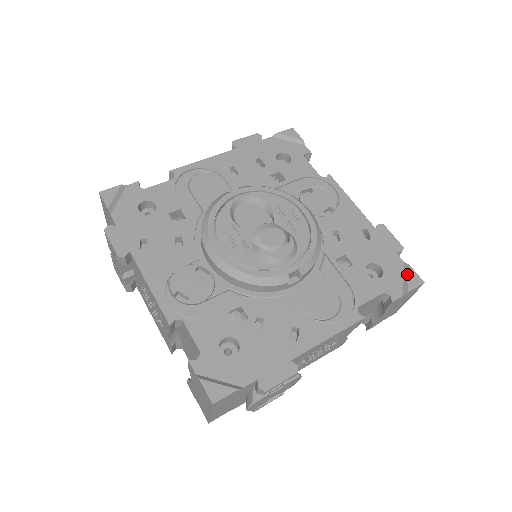
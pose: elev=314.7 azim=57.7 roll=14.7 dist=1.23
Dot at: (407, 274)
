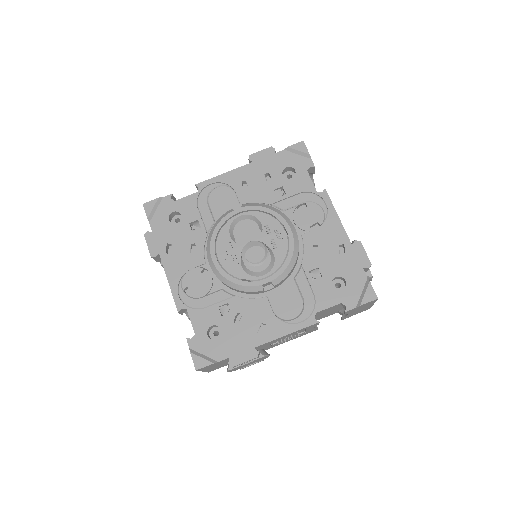
Dot at: (365, 289)
